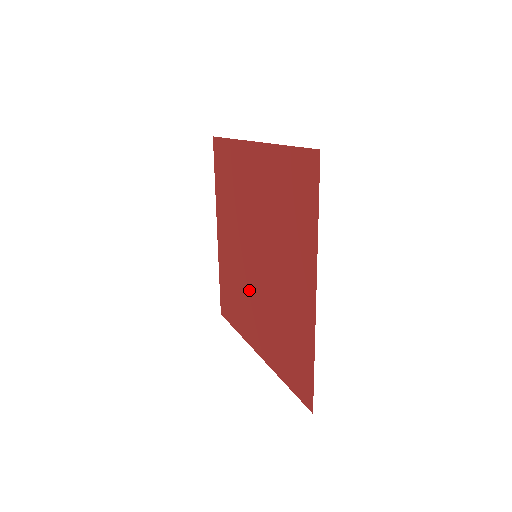
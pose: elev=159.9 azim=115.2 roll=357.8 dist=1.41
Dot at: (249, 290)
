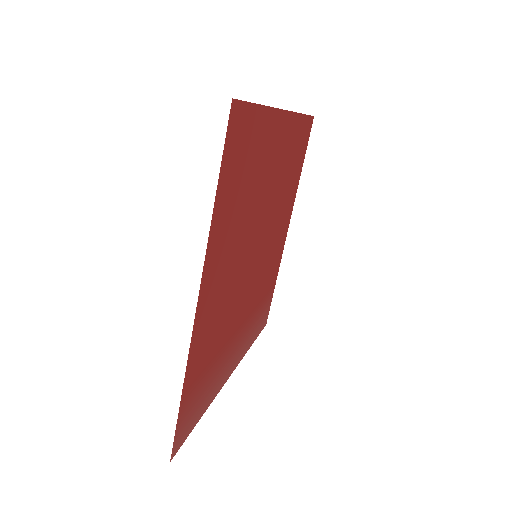
Dot at: (275, 224)
